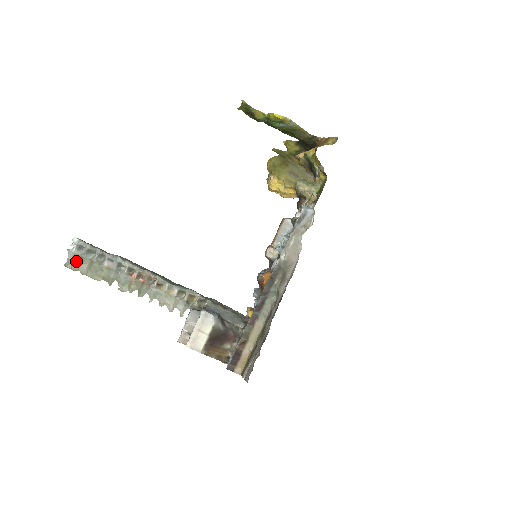
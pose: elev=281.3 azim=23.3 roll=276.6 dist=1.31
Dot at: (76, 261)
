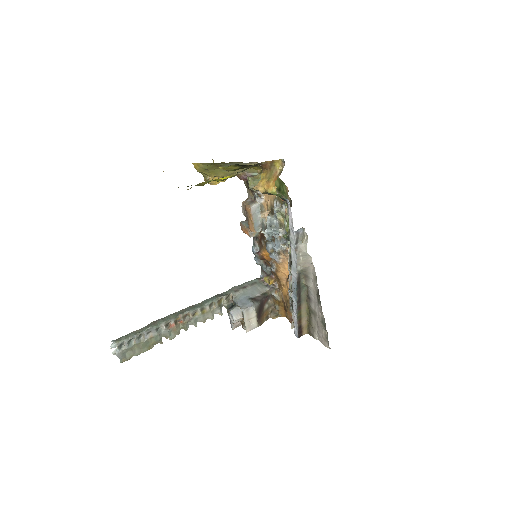
Dot at: (125, 353)
